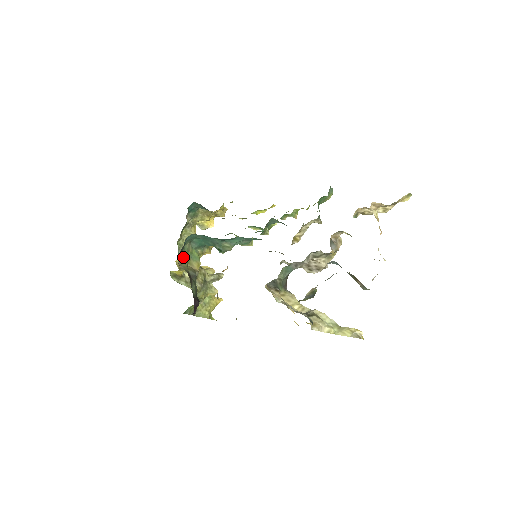
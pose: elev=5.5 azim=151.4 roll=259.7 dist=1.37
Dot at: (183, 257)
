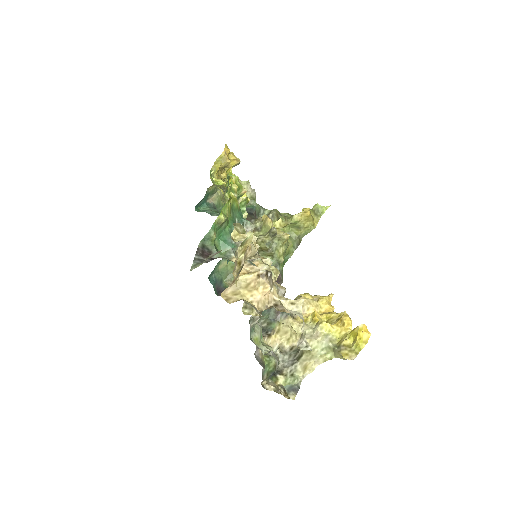
Dot at: (228, 274)
